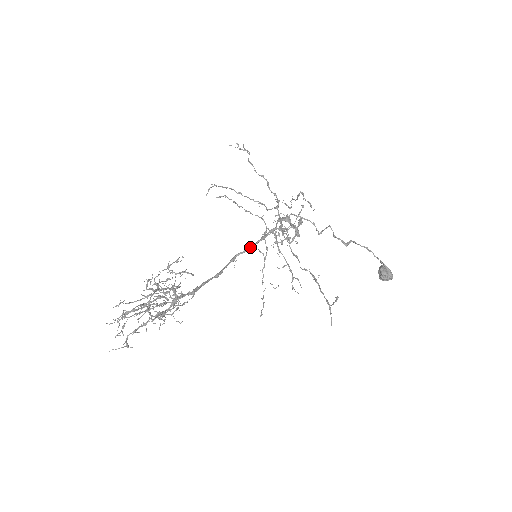
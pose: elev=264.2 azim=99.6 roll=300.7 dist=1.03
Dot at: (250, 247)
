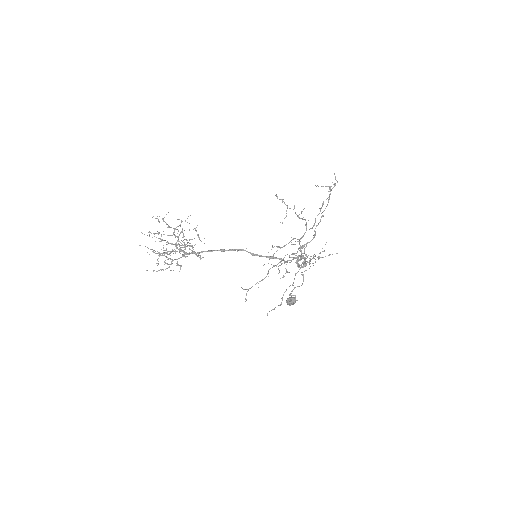
Dot at: occluded
